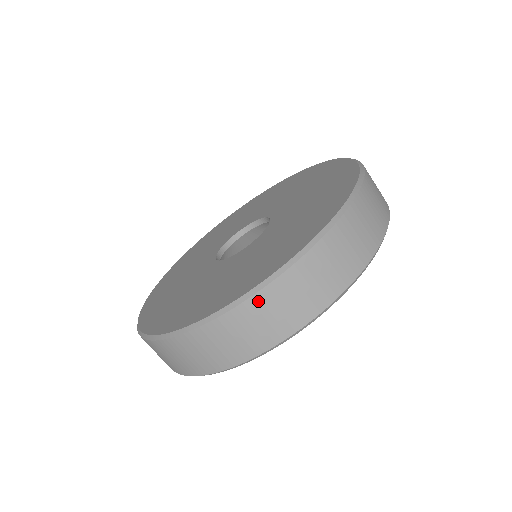
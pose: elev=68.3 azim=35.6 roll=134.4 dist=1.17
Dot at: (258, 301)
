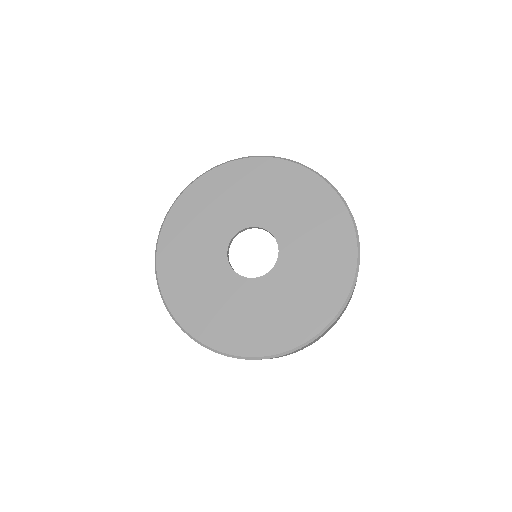
Dot at: occluded
